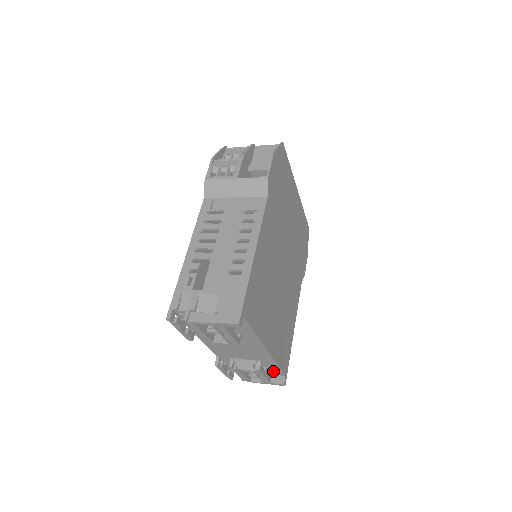
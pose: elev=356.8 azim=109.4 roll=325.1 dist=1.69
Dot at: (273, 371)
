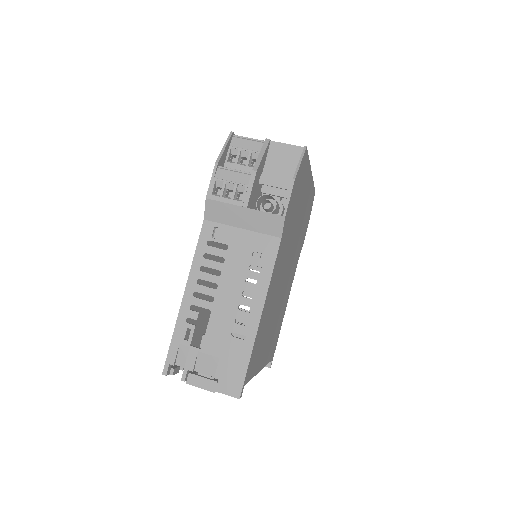
Dot at: occluded
